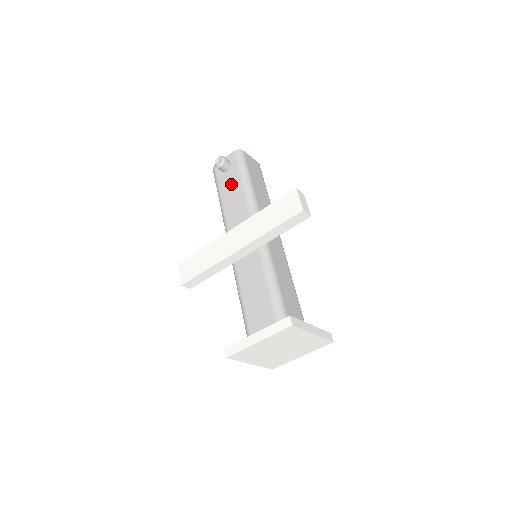
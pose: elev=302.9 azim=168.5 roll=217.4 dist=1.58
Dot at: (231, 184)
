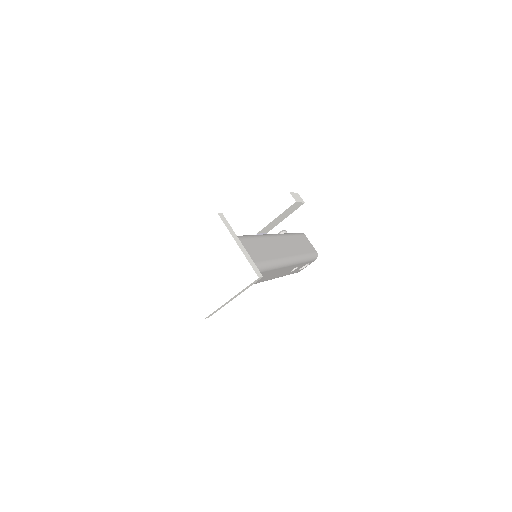
Dot at: occluded
